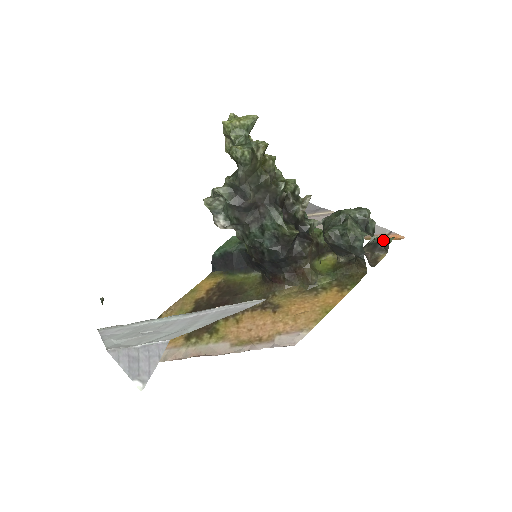
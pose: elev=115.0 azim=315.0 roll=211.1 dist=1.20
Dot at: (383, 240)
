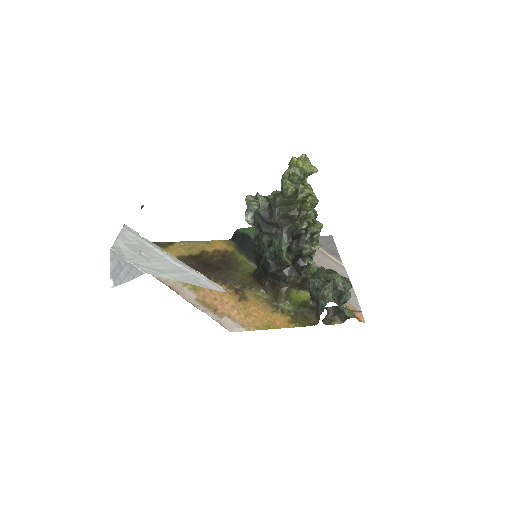
Dot at: (347, 313)
